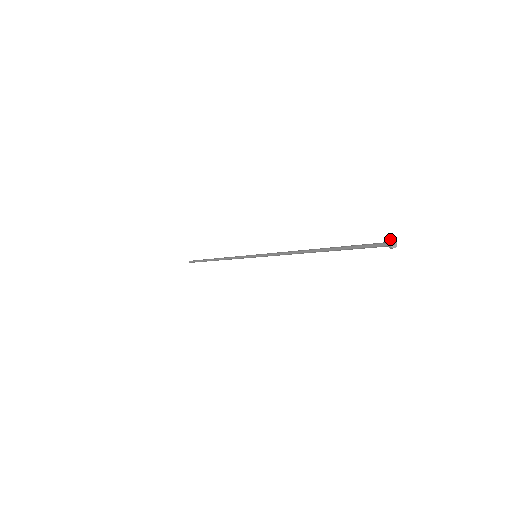
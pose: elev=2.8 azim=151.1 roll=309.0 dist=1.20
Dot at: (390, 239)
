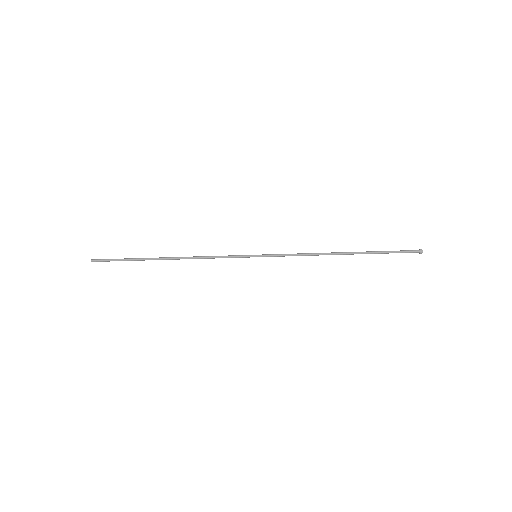
Dot at: (419, 249)
